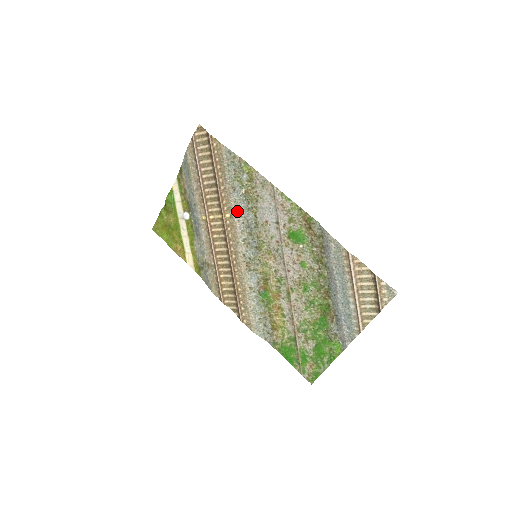
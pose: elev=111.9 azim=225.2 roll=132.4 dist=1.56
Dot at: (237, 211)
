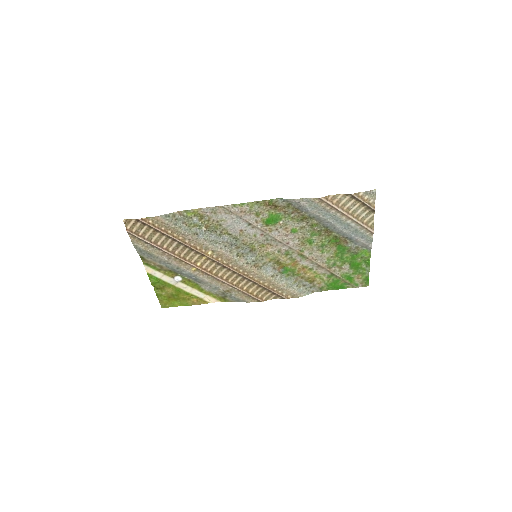
Dot at: (213, 244)
